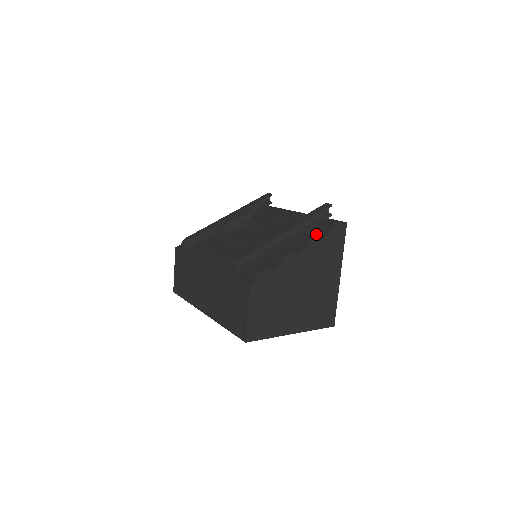
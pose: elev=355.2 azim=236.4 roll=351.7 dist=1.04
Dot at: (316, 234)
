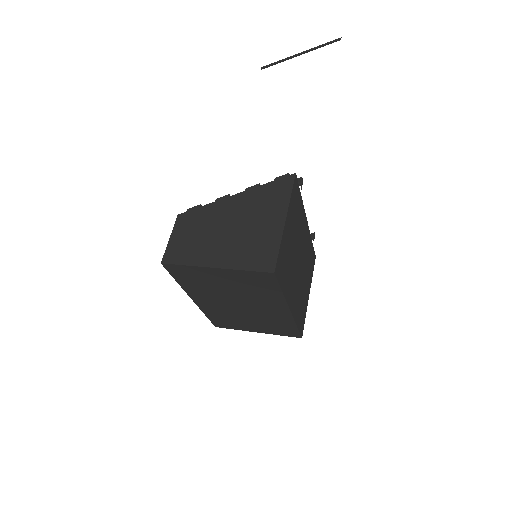
Dot at: occluded
